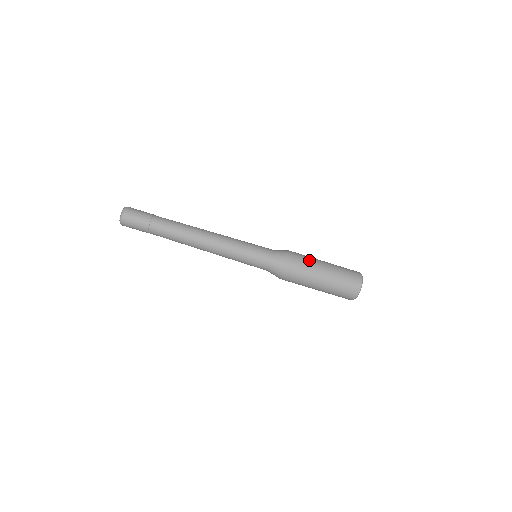
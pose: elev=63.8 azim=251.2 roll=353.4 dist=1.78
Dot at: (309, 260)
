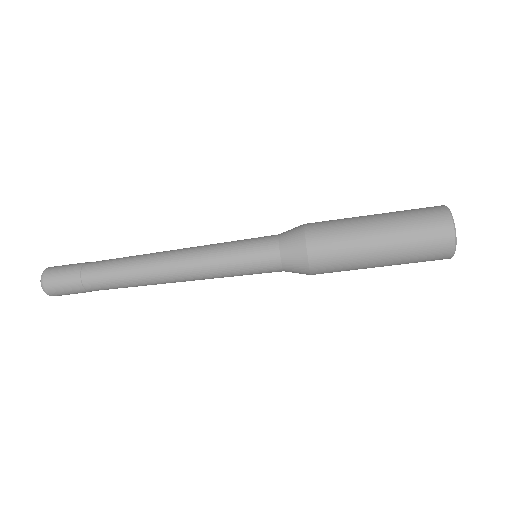
Dot at: (345, 259)
